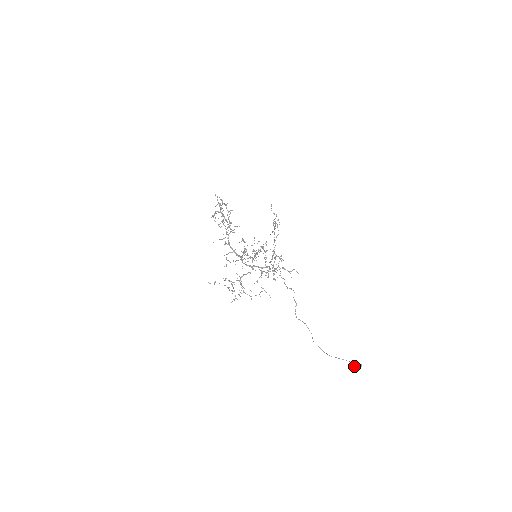
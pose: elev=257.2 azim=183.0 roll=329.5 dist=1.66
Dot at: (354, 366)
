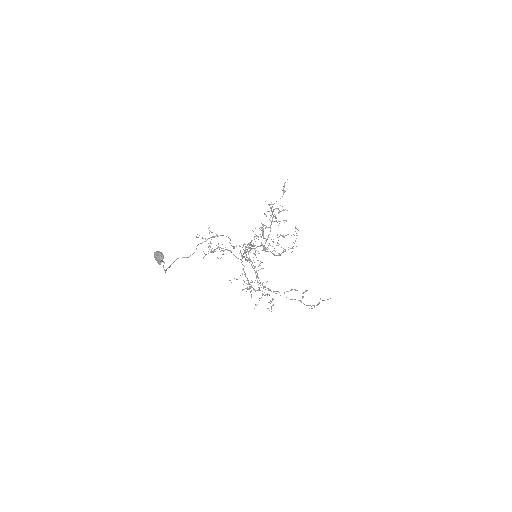
Dot at: (159, 251)
